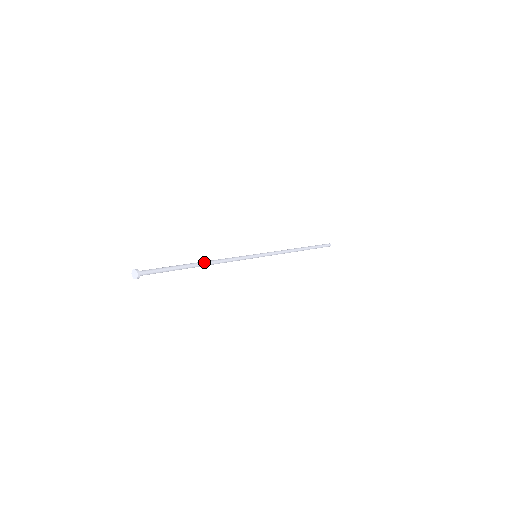
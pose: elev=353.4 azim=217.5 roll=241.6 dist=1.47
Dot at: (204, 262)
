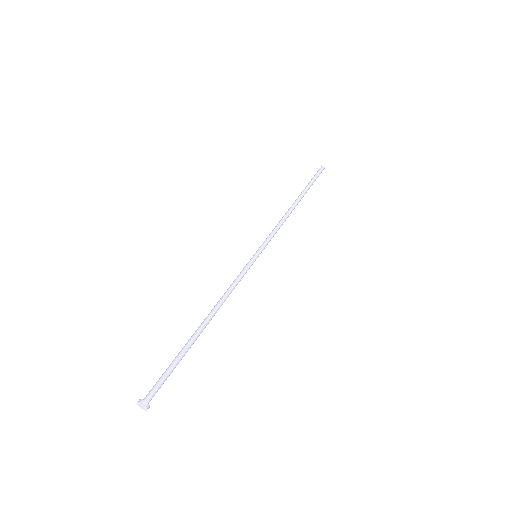
Dot at: (208, 320)
